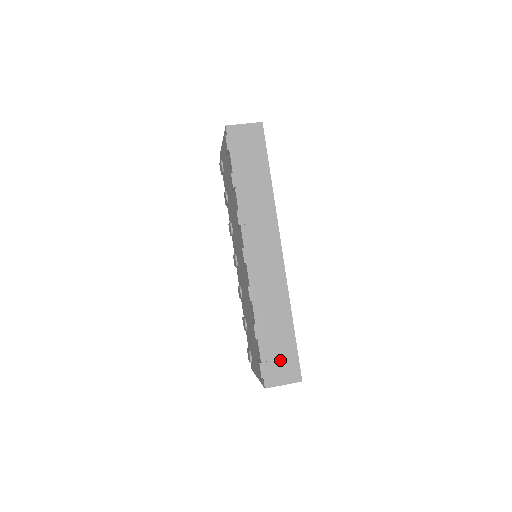
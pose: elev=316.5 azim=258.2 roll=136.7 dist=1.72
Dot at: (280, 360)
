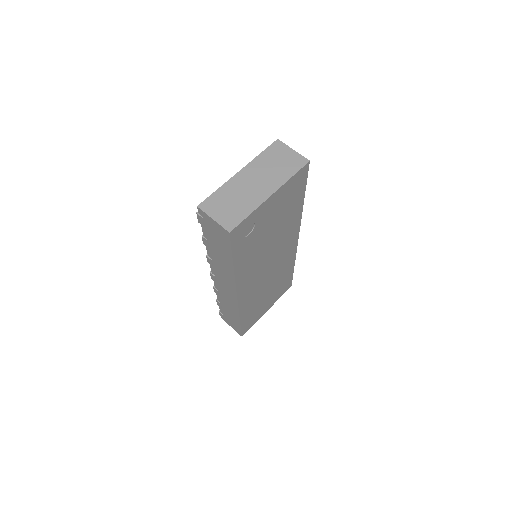
Dot at: (231, 321)
